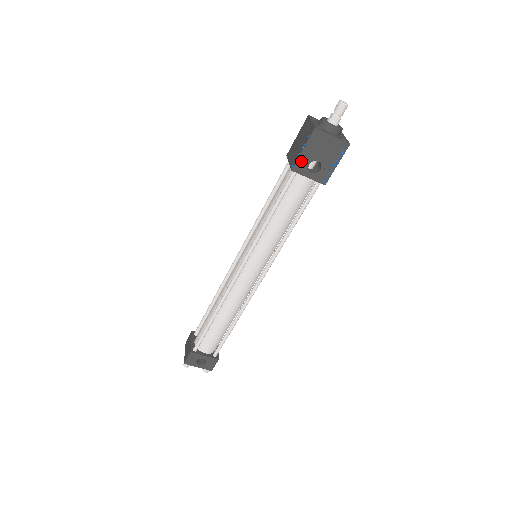
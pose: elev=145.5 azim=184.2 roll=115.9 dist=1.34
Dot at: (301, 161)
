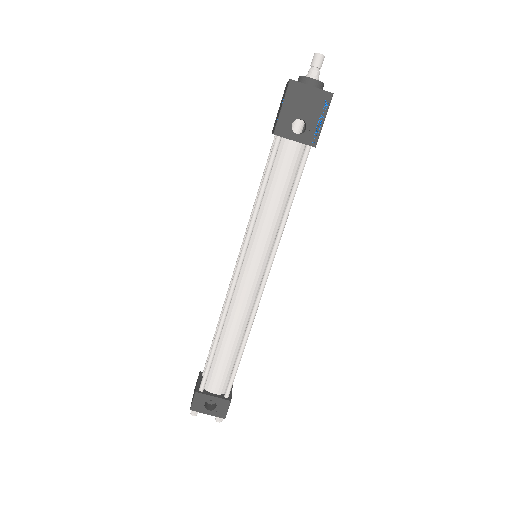
Dot at: (282, 121)
